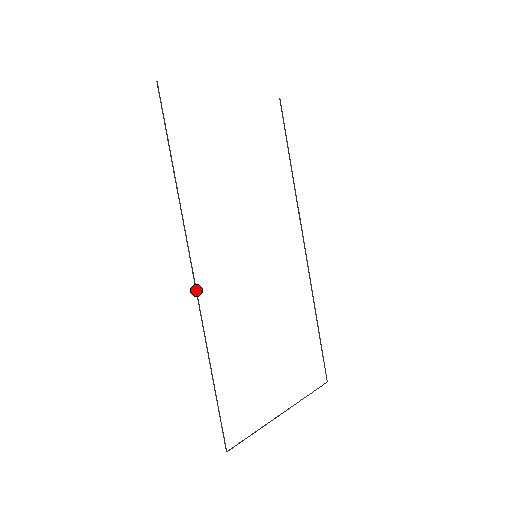
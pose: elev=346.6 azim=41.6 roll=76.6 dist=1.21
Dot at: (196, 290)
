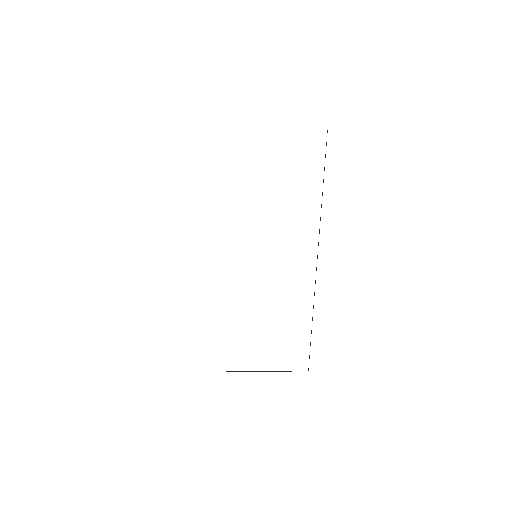
Dot at: occluded
